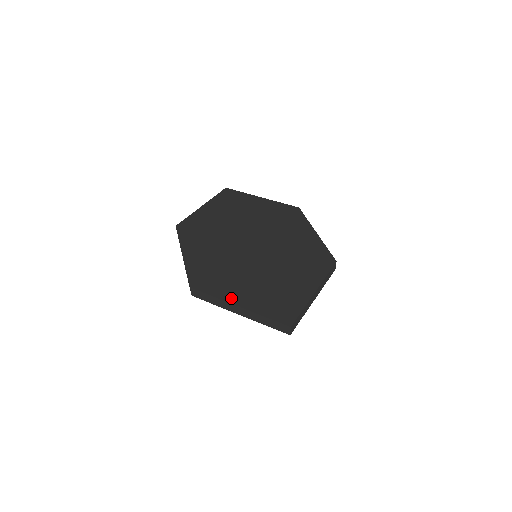
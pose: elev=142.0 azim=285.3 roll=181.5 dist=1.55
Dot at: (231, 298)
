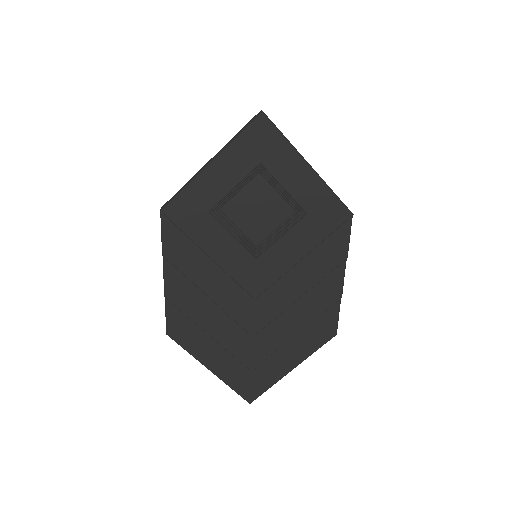
Dot at: occluded
